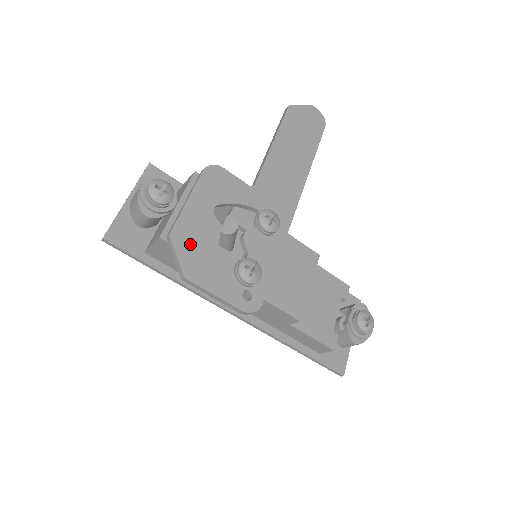
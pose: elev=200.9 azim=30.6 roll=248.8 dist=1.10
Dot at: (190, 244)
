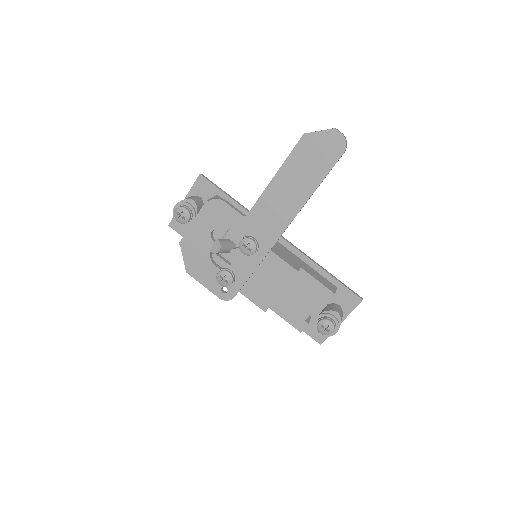
Dot at: (192, 253)
